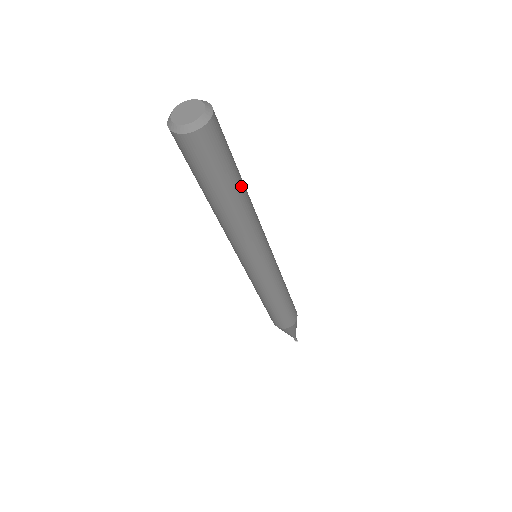
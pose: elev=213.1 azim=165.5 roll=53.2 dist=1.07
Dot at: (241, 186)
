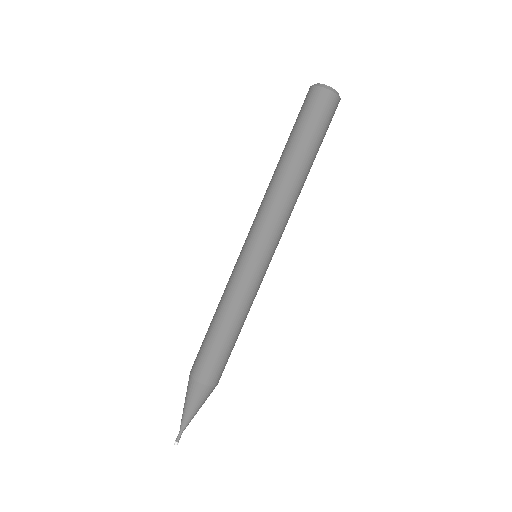
Dot at: (306, 162)
